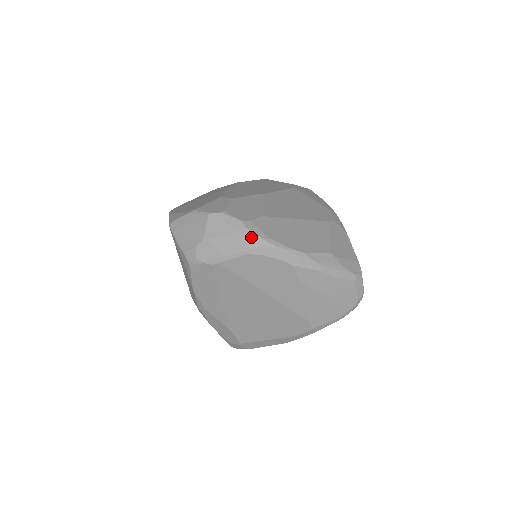
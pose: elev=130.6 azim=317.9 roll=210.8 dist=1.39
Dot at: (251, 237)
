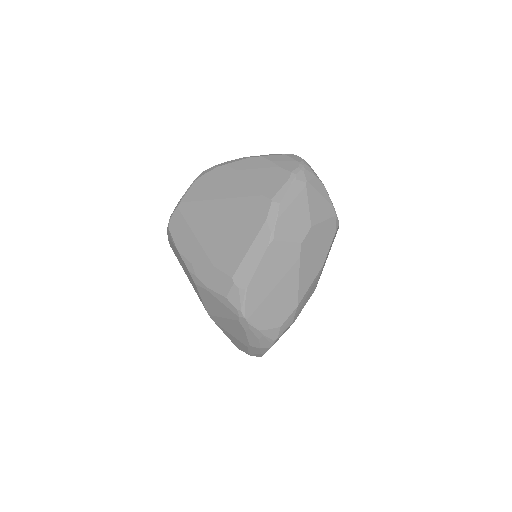
Dot at: occluded
